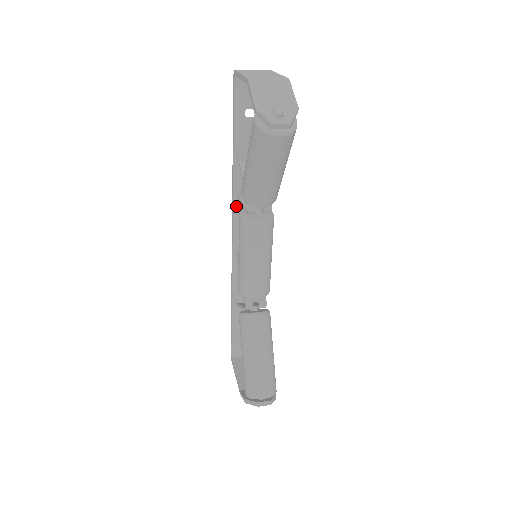
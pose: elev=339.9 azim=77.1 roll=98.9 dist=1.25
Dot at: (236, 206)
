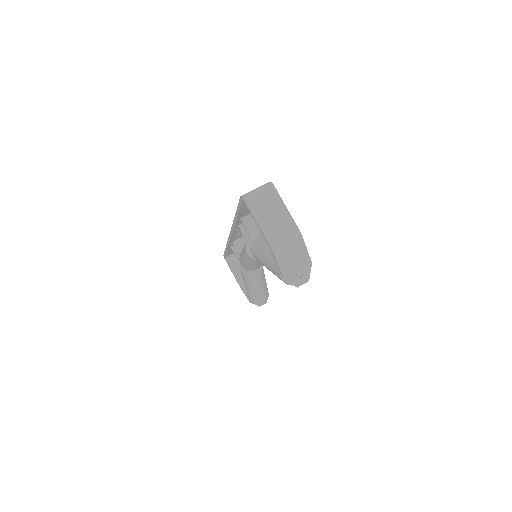
Dot at: (235, 228)
